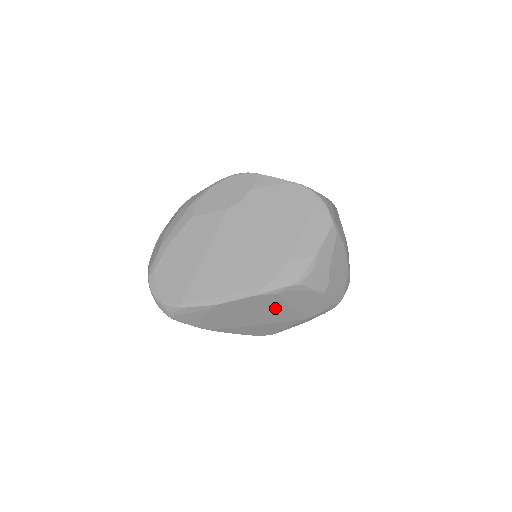
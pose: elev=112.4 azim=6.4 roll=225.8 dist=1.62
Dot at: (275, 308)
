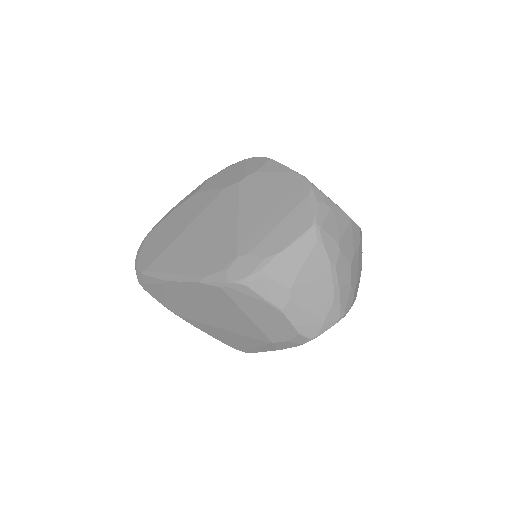
Dot at: (229, 310)
